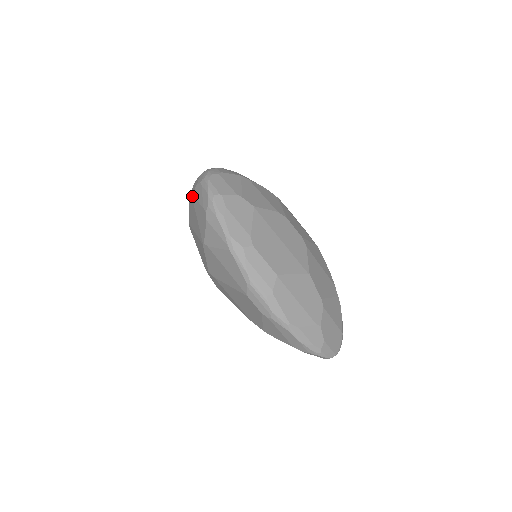
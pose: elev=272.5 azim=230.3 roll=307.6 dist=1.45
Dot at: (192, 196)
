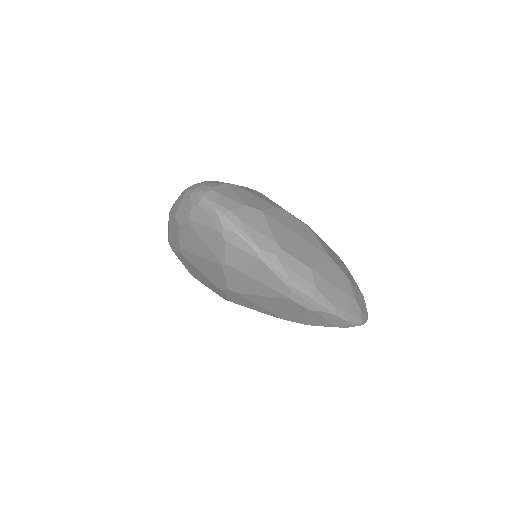
Dot at: (188, 221)
